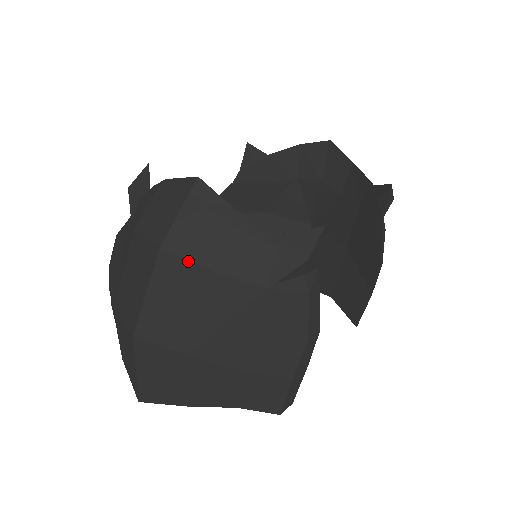
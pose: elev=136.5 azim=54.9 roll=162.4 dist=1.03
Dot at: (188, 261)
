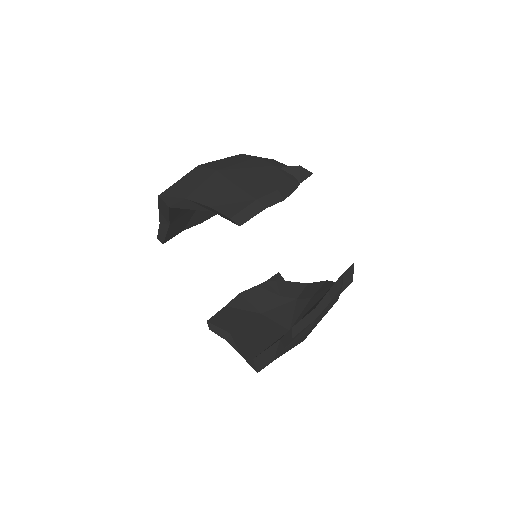
Dot at: (249, 156)
